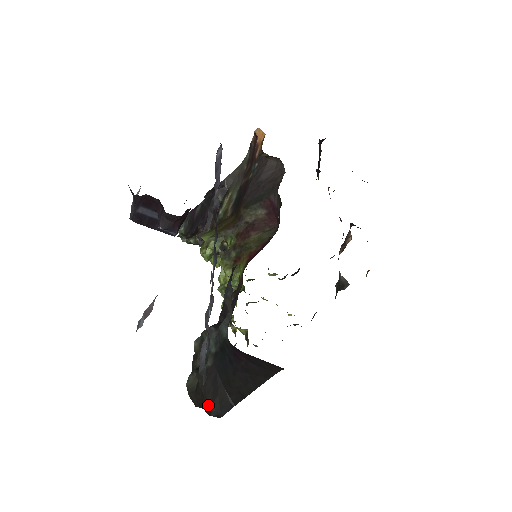
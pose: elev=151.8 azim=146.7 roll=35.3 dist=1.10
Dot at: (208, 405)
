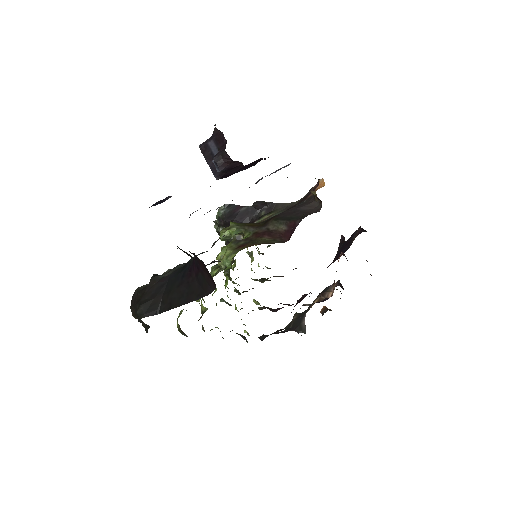
Dot at: (141, 302)
